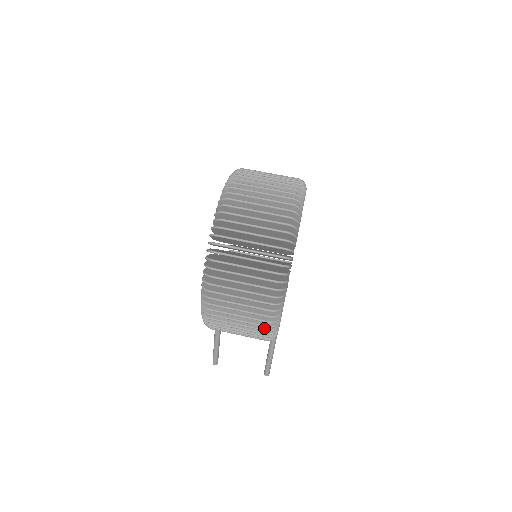
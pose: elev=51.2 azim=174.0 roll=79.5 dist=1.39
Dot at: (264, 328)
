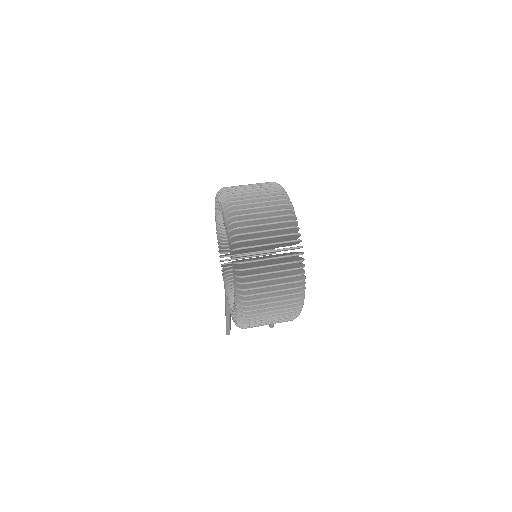
Dot at: (291, 317)
